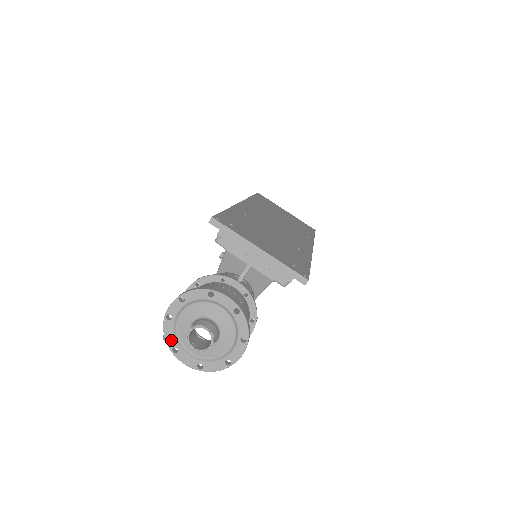
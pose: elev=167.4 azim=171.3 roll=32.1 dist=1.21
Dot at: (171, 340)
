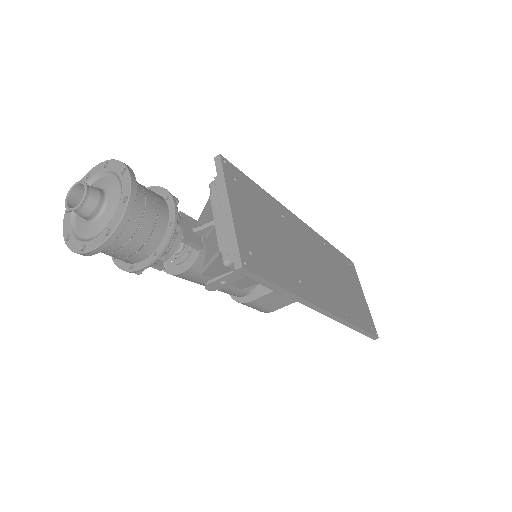
Dot at: occluded
